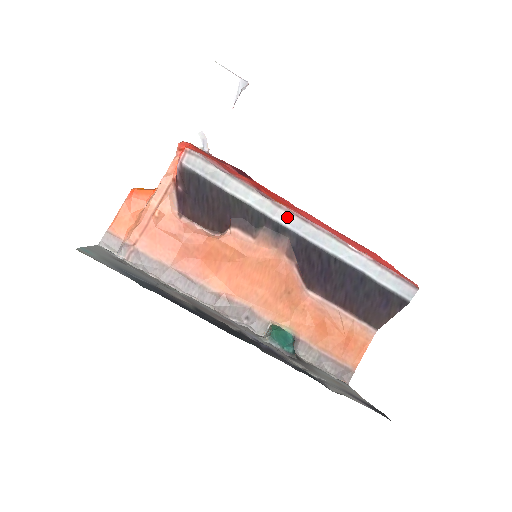
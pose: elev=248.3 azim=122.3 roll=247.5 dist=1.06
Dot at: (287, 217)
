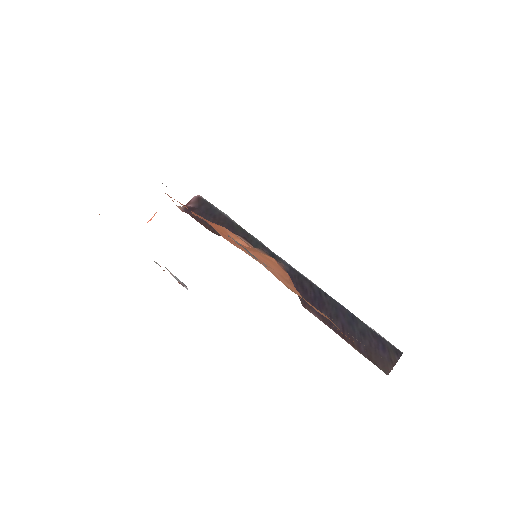
Dot at: occluded
